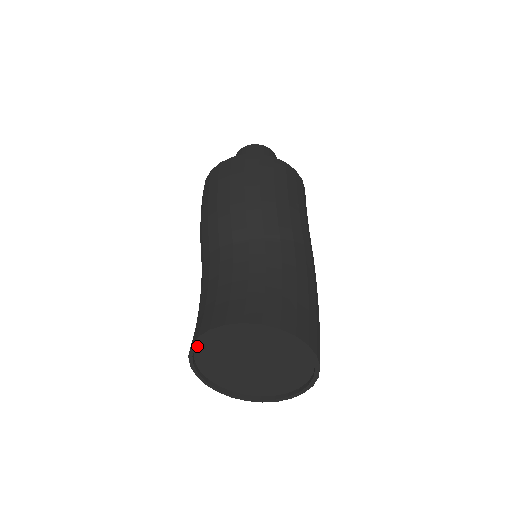
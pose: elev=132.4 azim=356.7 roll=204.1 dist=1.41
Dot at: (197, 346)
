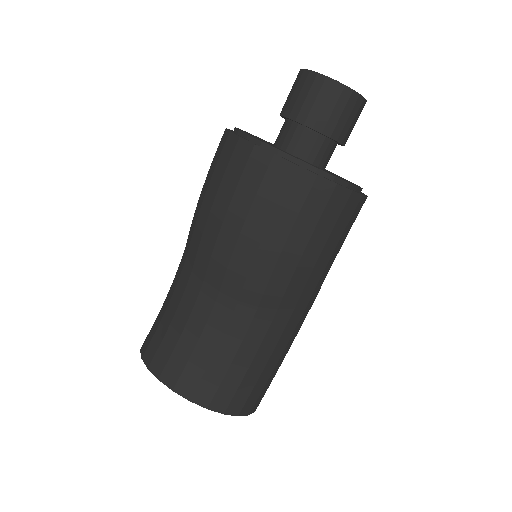
Dot at: occluded
